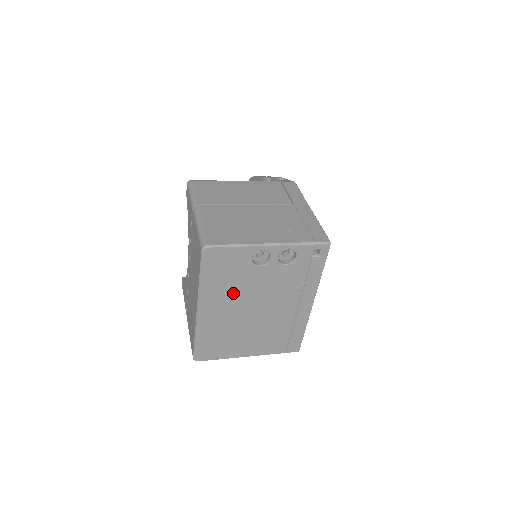
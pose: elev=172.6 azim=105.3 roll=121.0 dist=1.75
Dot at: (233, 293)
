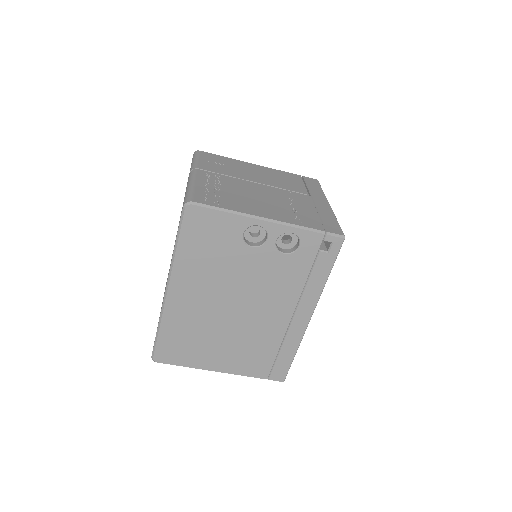
Dot at: (213, 277)
